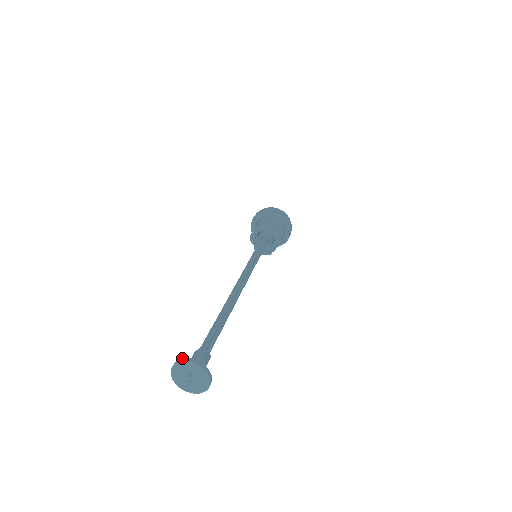
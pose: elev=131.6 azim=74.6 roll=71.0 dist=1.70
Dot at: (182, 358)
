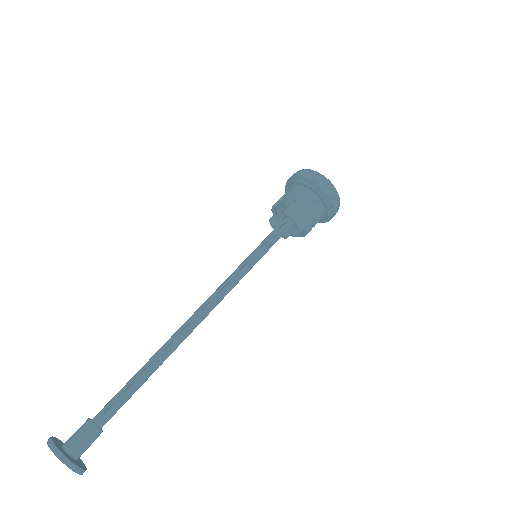
Dot at: (58, 449)
